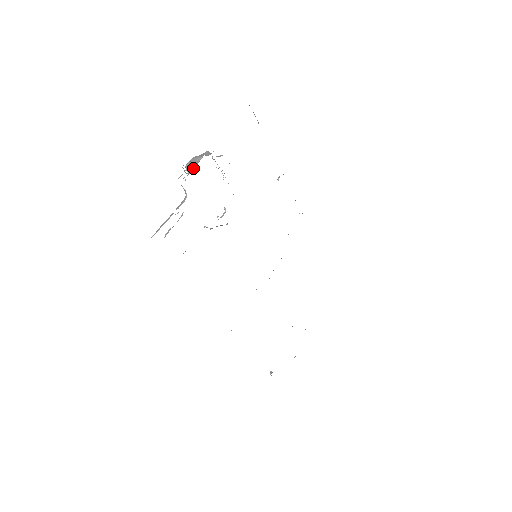
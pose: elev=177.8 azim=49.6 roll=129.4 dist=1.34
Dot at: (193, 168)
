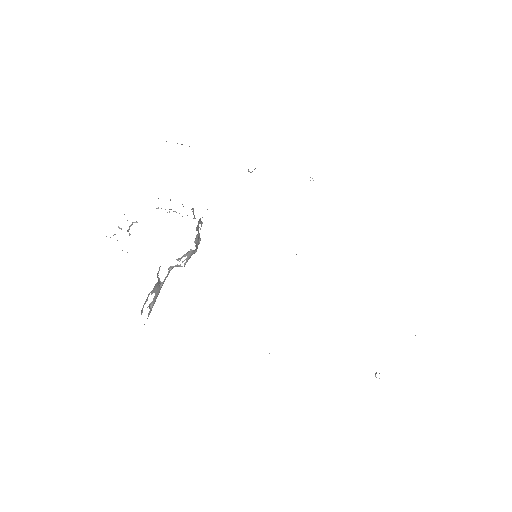
Dot at: (121, 229)
